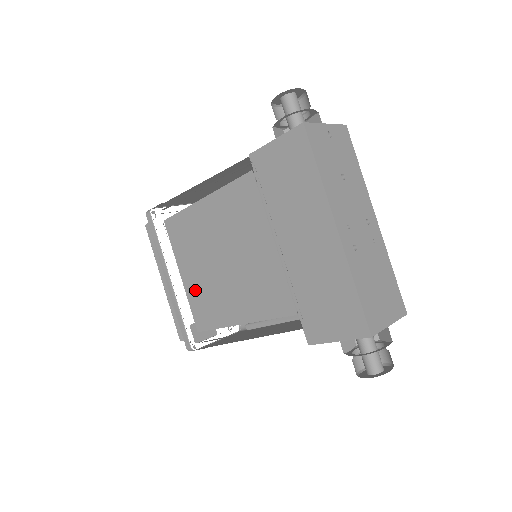
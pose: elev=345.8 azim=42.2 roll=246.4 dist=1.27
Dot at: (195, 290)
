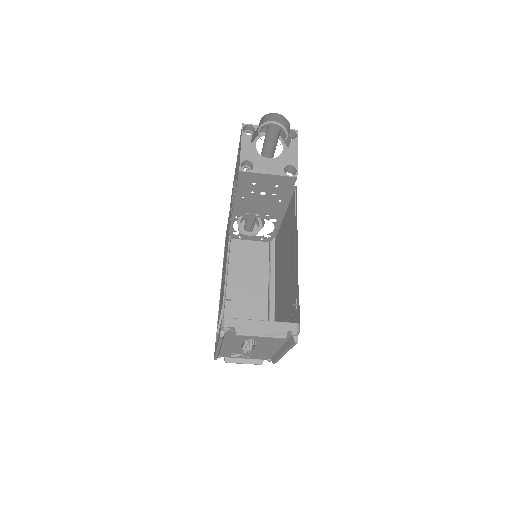
Dot at: occluded
